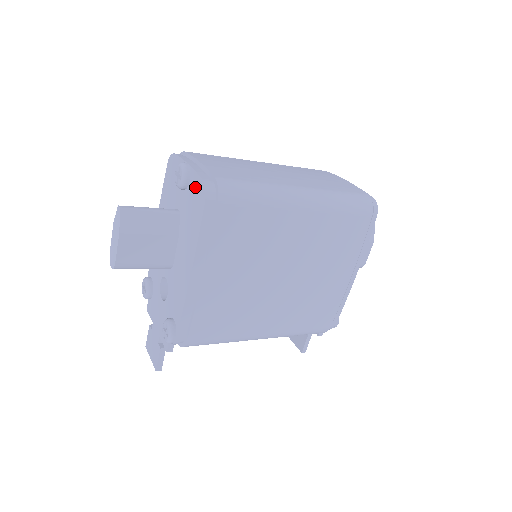
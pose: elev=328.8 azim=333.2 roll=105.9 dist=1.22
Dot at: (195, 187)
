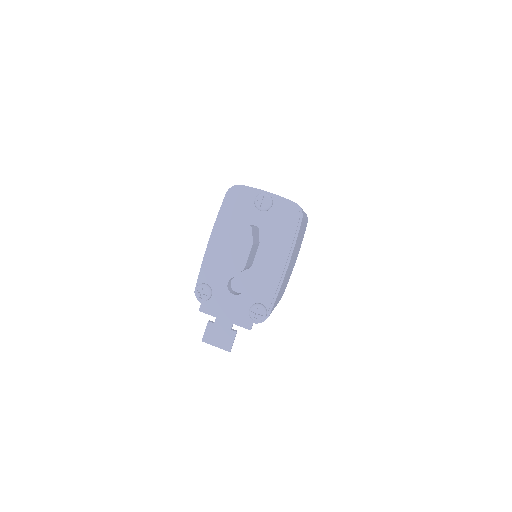
Dot at: (283, 209)
